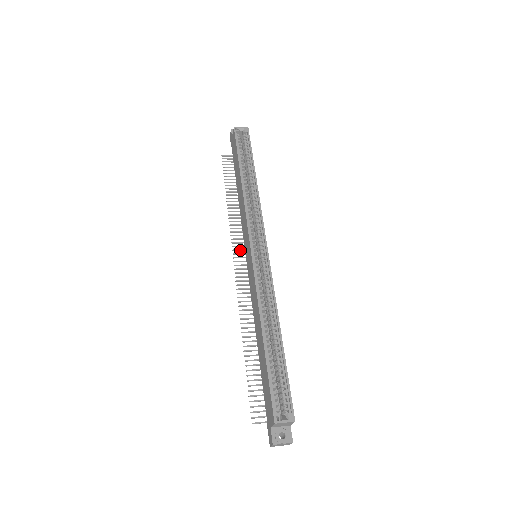
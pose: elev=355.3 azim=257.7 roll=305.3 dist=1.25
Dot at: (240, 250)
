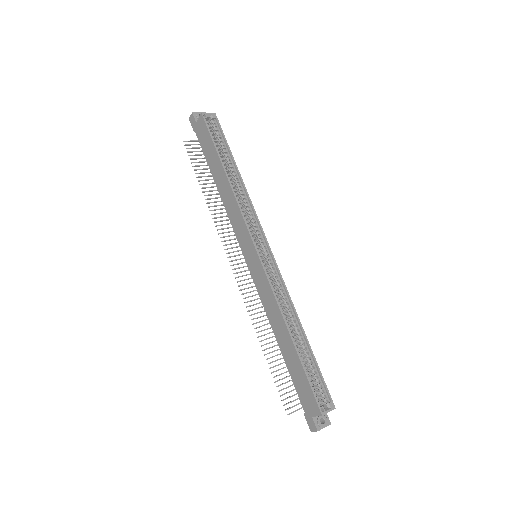
Dot at: (231, 248)
